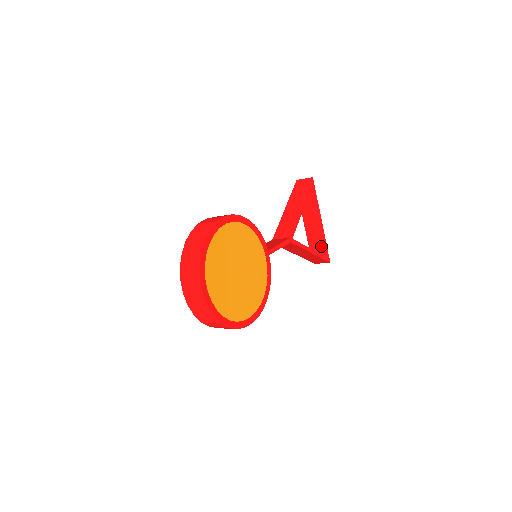
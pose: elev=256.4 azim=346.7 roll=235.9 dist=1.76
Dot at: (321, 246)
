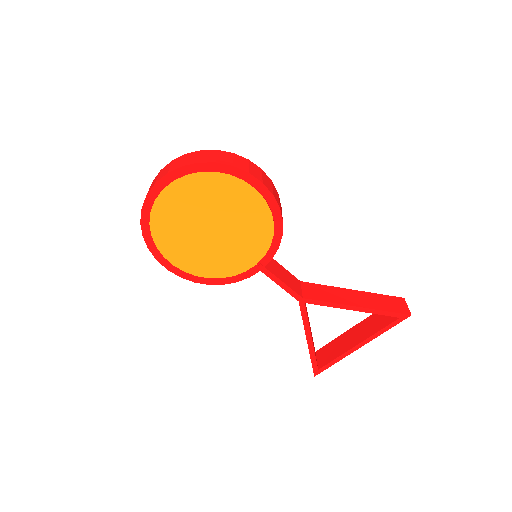
Dot at: (330, 357)
